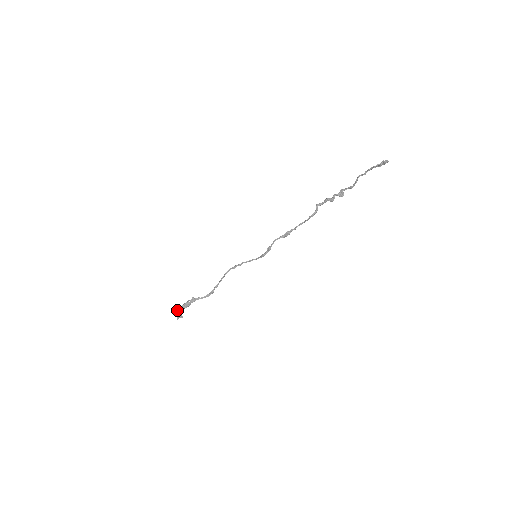
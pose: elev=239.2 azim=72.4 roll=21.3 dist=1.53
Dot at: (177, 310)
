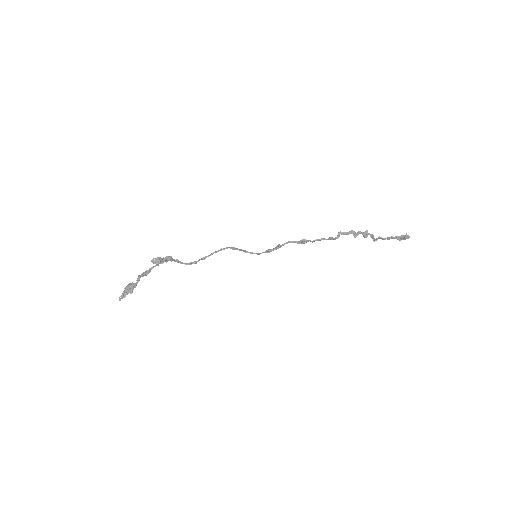
Dot at: occluded
